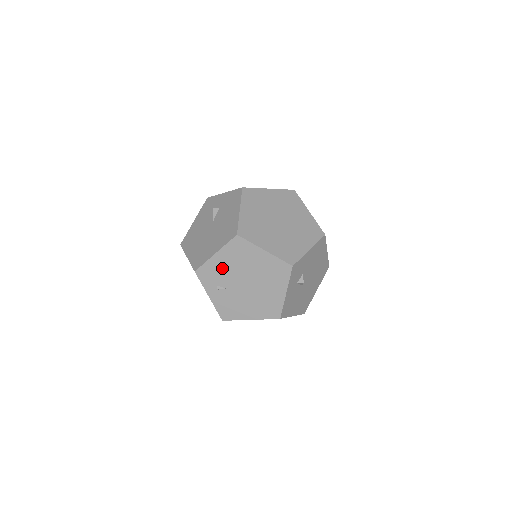
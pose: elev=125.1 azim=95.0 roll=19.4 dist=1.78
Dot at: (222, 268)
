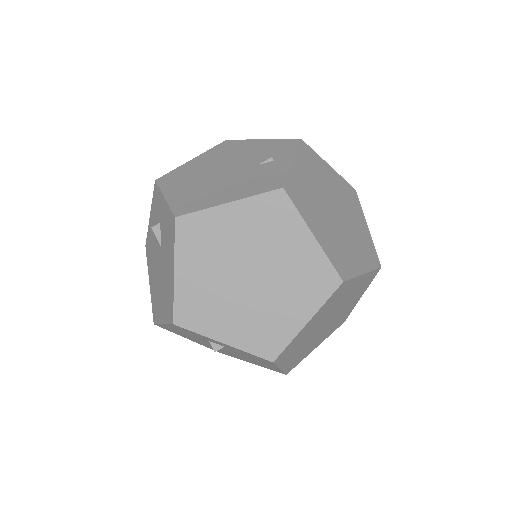
Dot at: occluded
